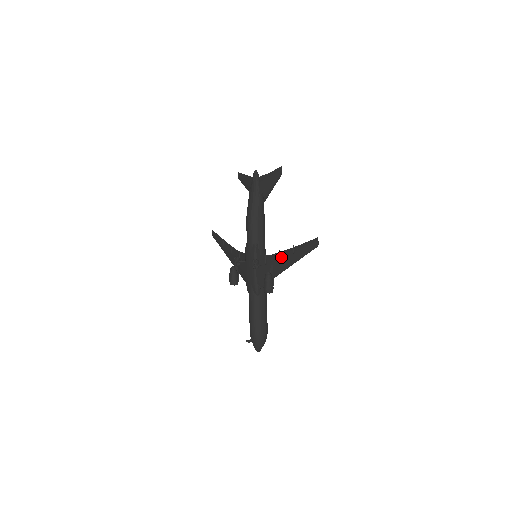
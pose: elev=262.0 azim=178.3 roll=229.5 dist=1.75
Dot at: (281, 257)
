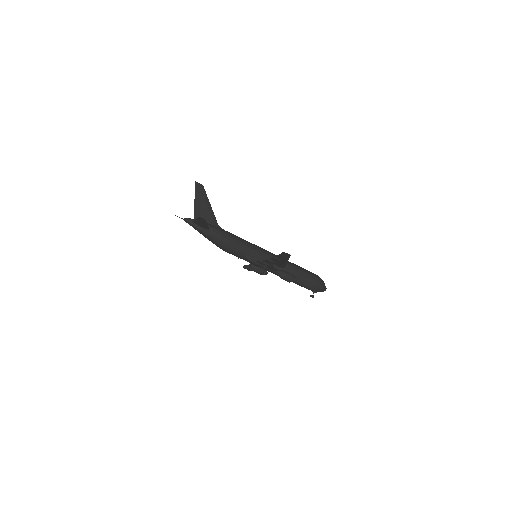
Dot at: (273, 261)
